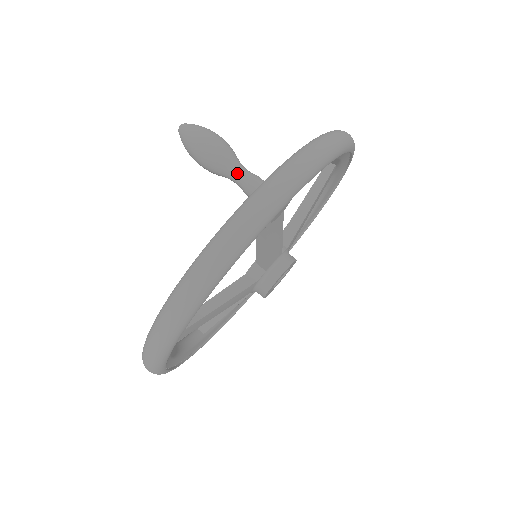
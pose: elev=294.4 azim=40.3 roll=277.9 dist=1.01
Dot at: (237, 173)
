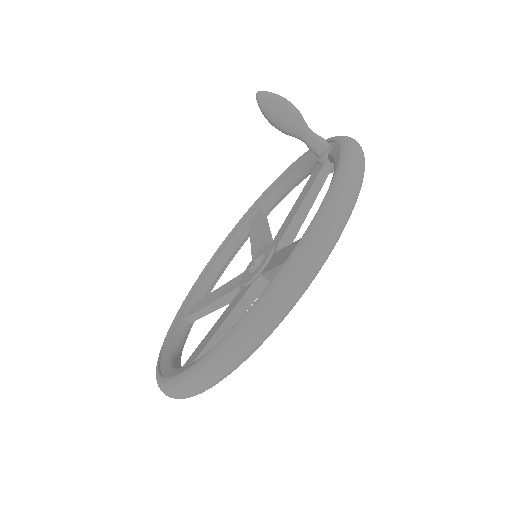
Dot at: (311, 130)
